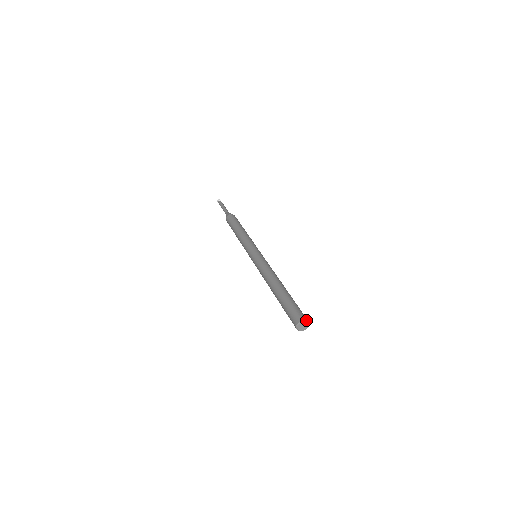
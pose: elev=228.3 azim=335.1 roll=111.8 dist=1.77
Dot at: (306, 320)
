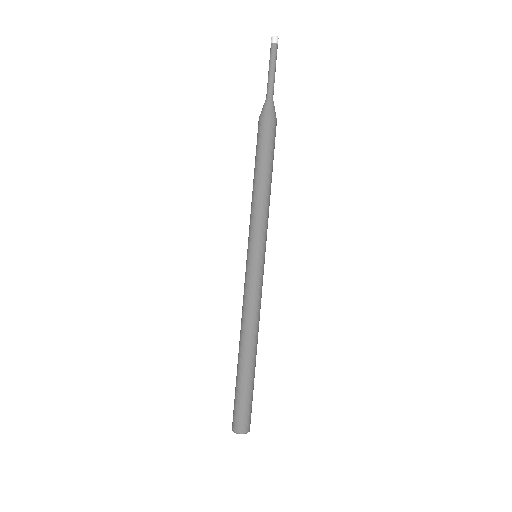
Dot at: (242, 433)
